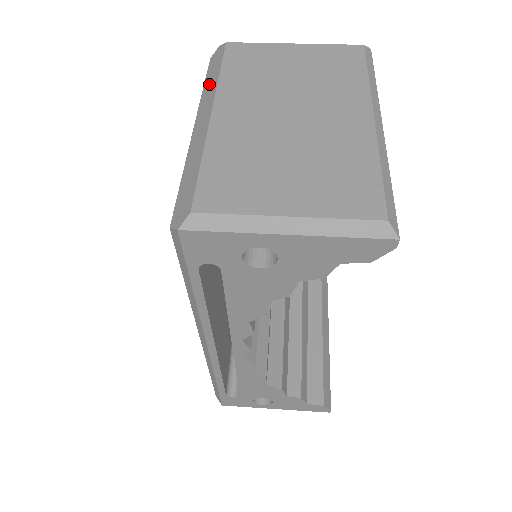
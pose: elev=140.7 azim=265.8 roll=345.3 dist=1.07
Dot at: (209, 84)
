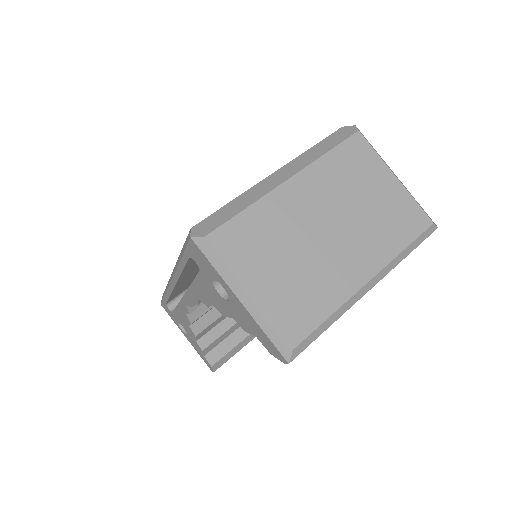
Dot at: (316, 151)
